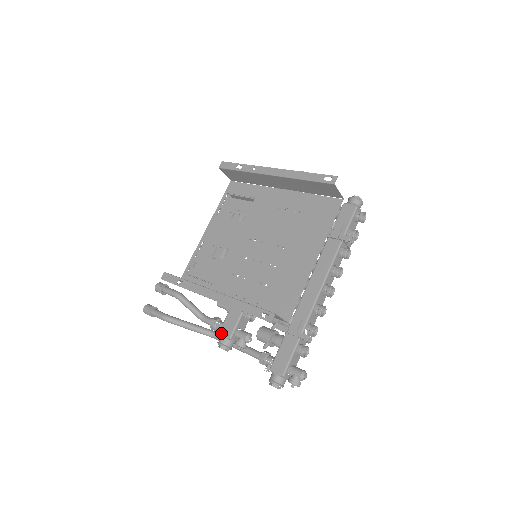
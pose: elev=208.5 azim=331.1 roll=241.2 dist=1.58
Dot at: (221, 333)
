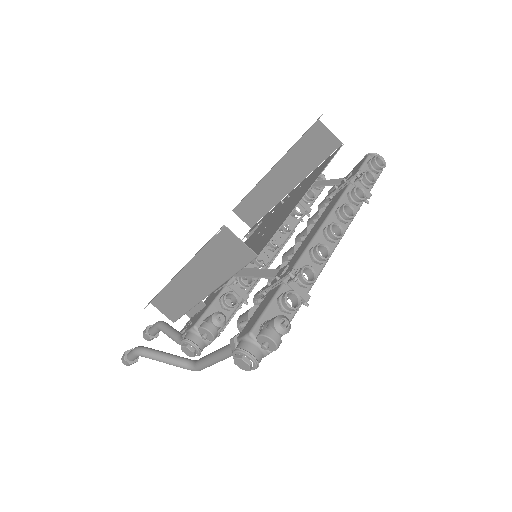
Dot at: (187, 329)
